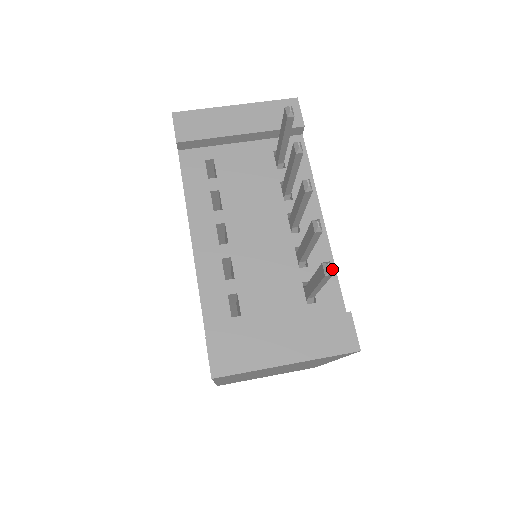
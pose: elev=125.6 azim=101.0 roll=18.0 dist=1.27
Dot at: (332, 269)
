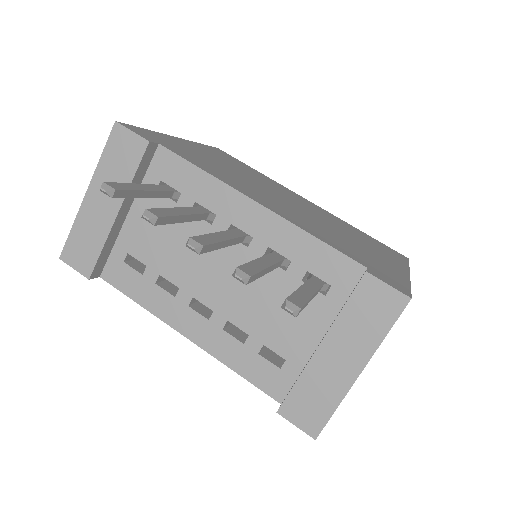
Dot at: (312, 241)
